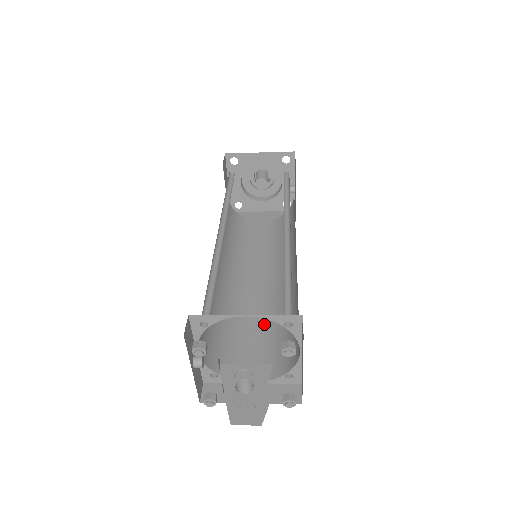
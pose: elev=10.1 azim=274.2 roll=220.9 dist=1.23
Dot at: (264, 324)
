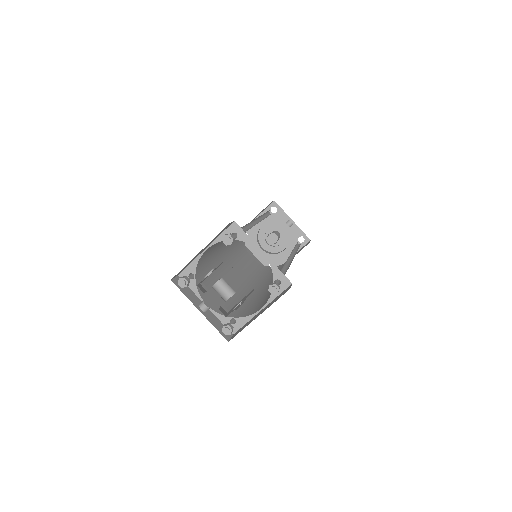
Dot at: occluded
